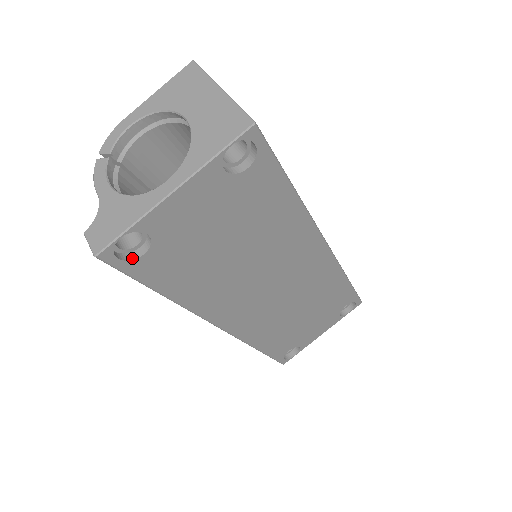
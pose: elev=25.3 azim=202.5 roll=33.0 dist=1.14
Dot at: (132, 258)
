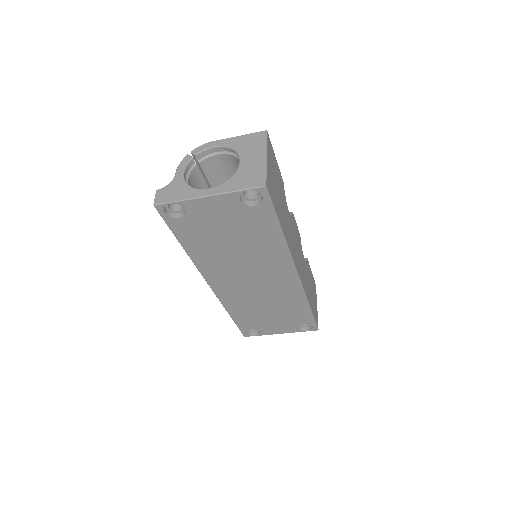
Dot at: (172, 216)
